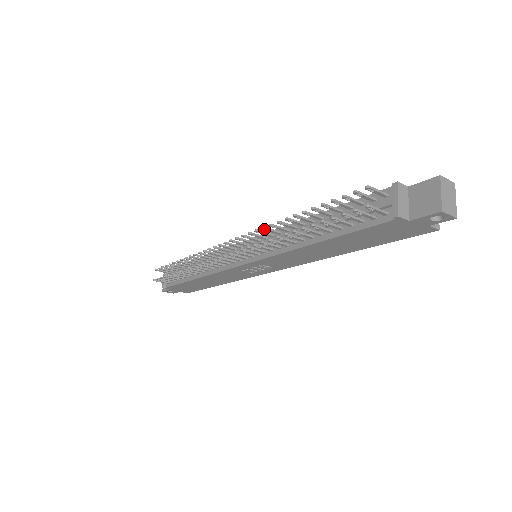
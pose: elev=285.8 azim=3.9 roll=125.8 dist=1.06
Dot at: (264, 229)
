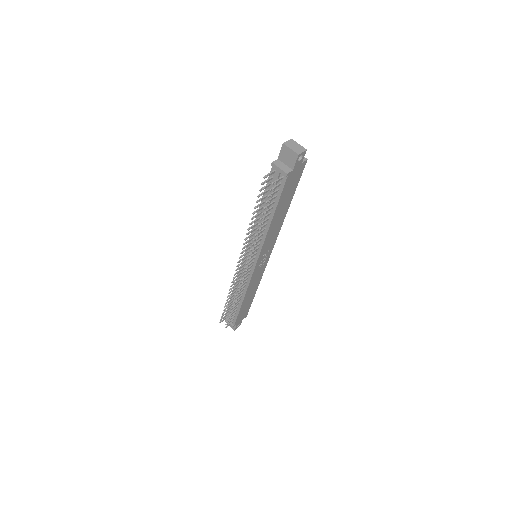
Dot at: (246, 239)
